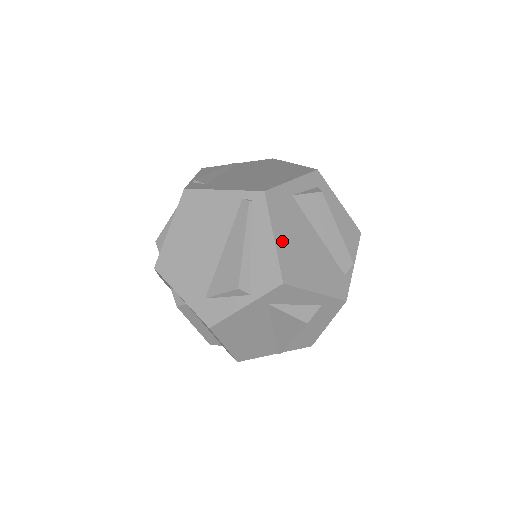
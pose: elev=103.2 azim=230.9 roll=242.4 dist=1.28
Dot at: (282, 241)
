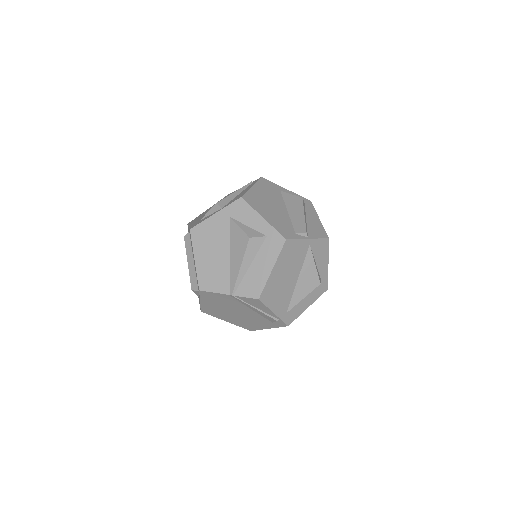
Dot at: (256, 191)
